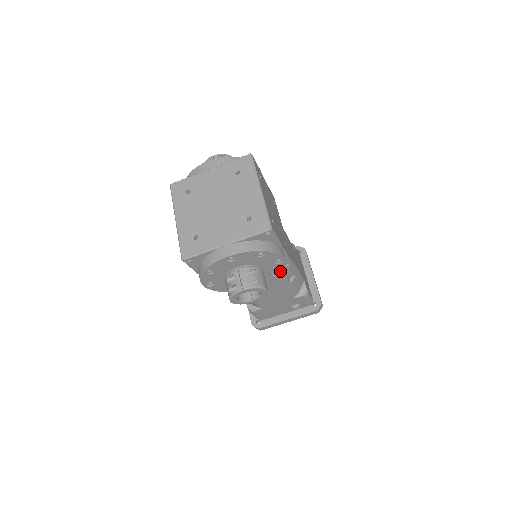
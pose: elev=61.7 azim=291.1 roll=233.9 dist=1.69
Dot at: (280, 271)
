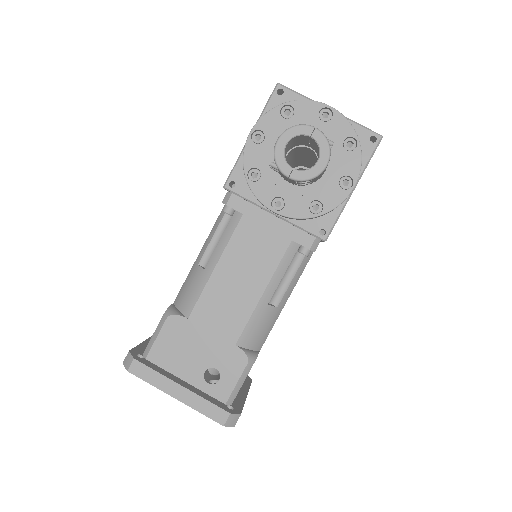
Dot at: (325, 209)
